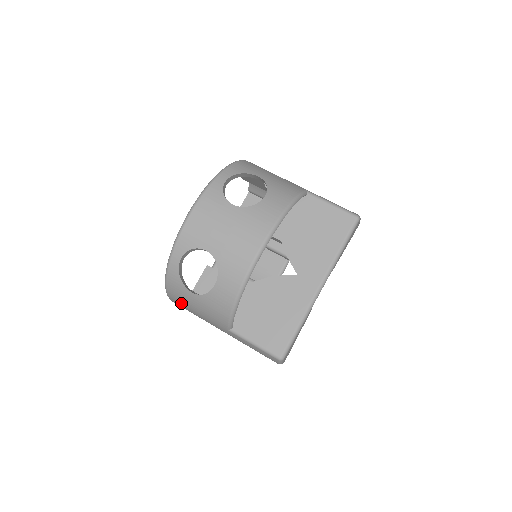
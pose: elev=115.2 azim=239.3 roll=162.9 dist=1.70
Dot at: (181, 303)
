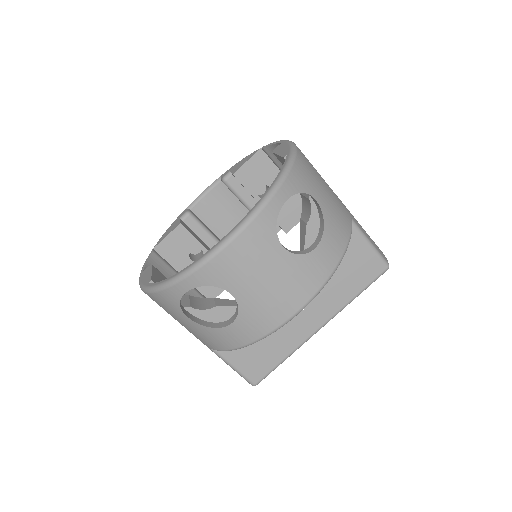
Dot at: (159, 305)
